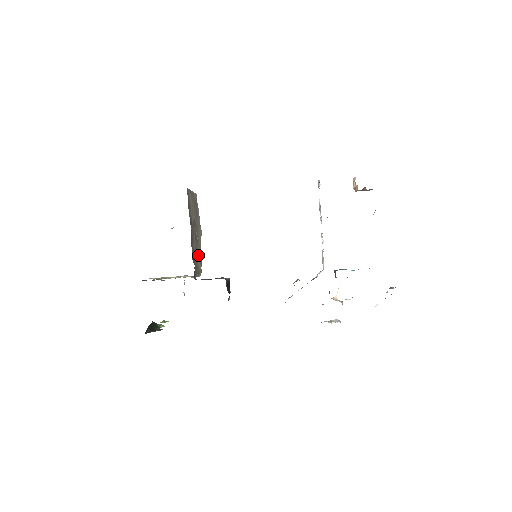
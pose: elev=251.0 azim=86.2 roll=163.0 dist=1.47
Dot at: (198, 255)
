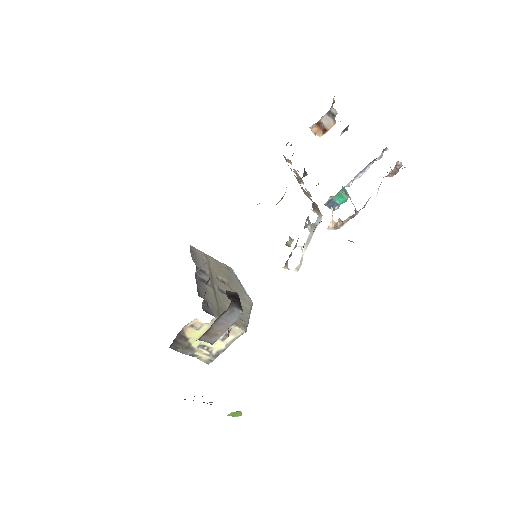
Dot at: occluded
